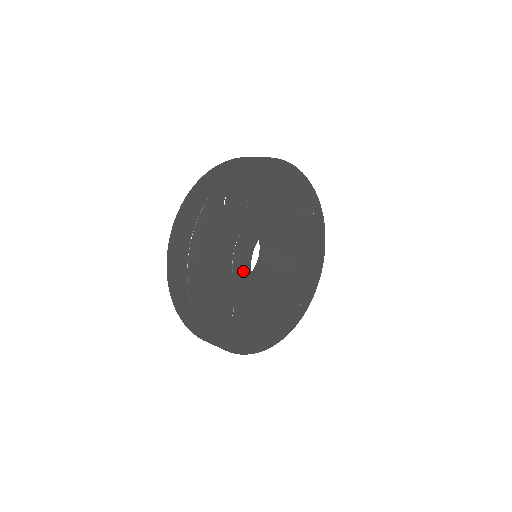
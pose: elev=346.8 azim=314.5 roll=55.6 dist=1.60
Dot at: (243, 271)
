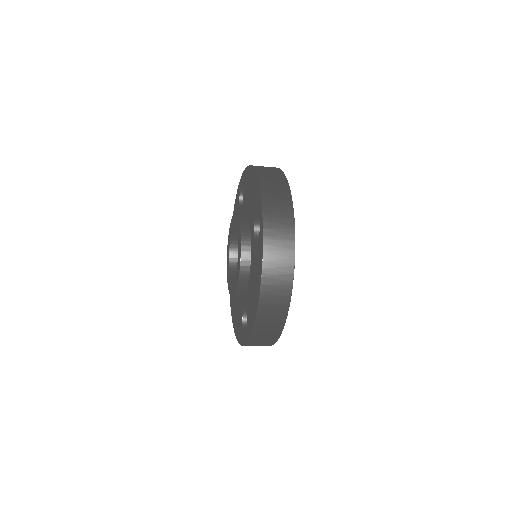
Dot at: occluded
